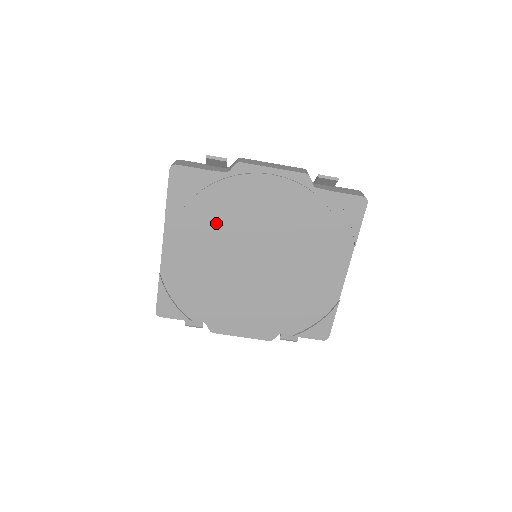
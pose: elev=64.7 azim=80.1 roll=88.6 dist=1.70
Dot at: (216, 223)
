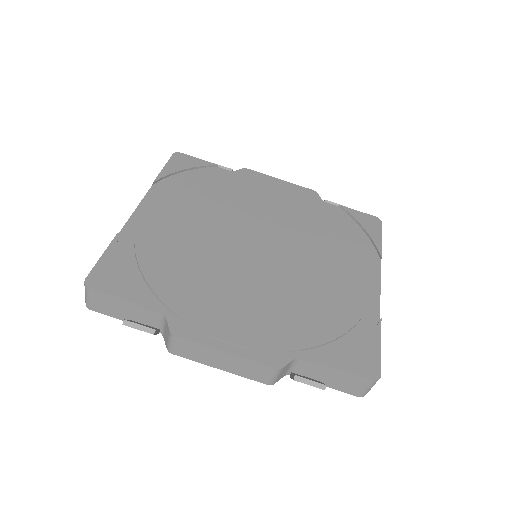
Dot at: (213, 202)
